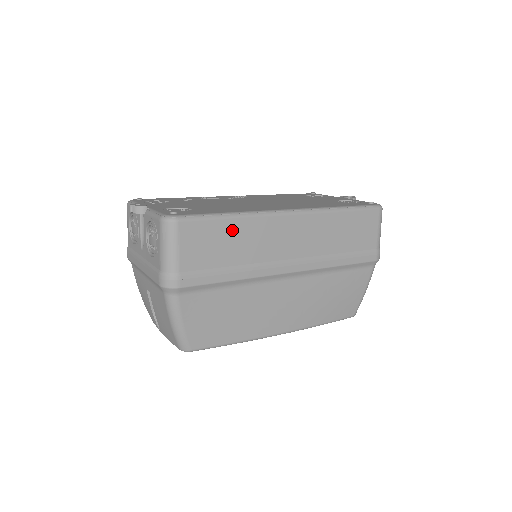
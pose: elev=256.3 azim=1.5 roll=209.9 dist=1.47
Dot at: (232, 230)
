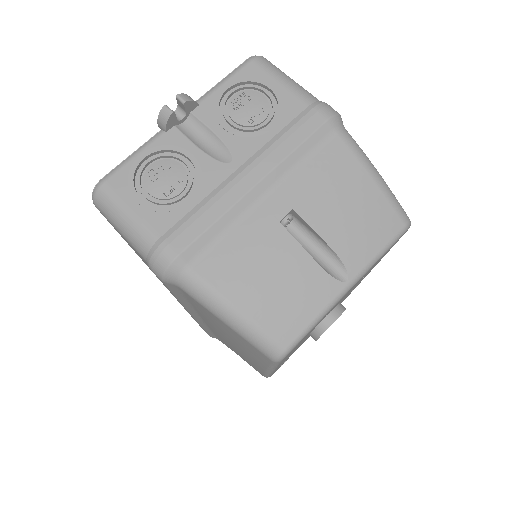
Dot at: occluded
